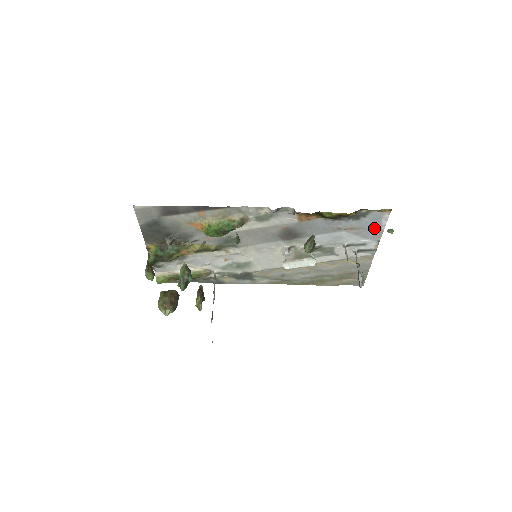
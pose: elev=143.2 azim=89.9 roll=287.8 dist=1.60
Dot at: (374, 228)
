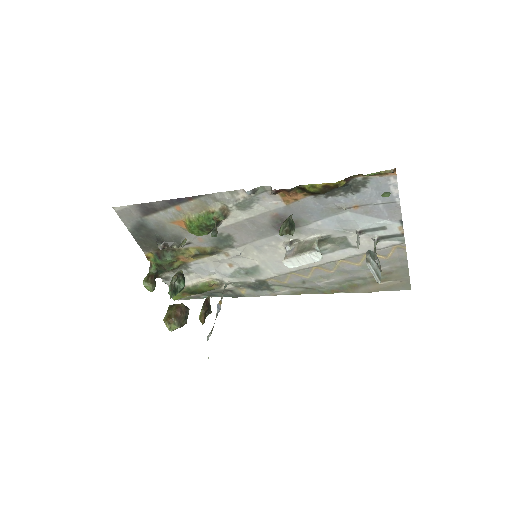
Dot at: (385, 202)
